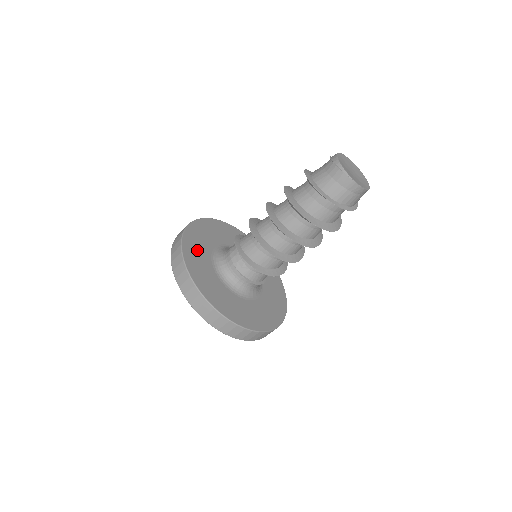
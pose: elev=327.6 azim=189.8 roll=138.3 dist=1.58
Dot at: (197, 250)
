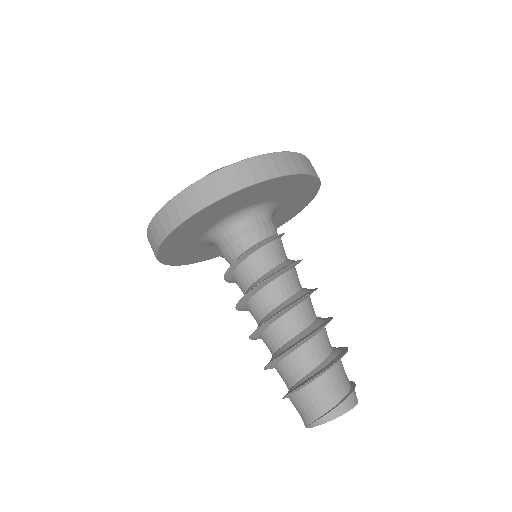
Dot at: (211, 216)
